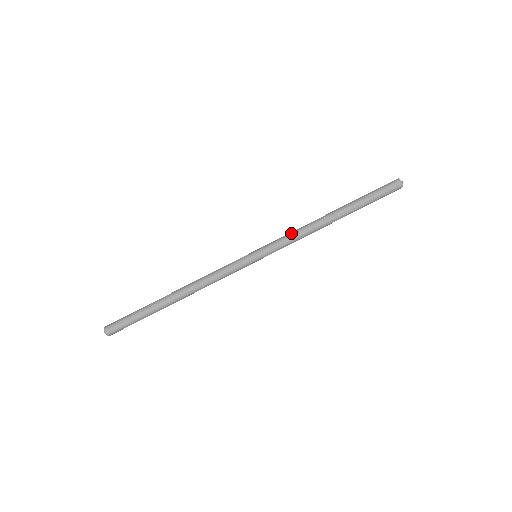
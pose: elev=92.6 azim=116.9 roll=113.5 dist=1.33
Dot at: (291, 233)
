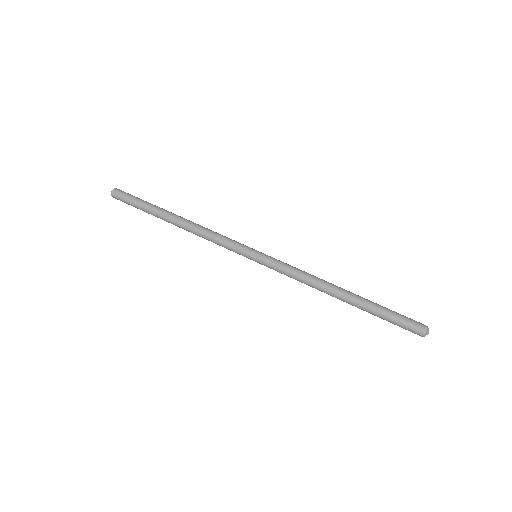
Dot at: (297, 270)
